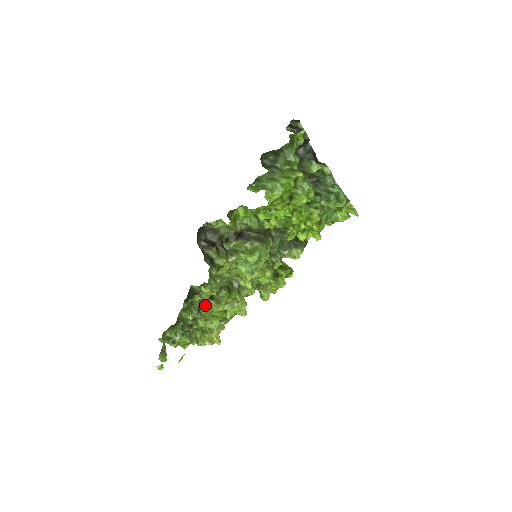
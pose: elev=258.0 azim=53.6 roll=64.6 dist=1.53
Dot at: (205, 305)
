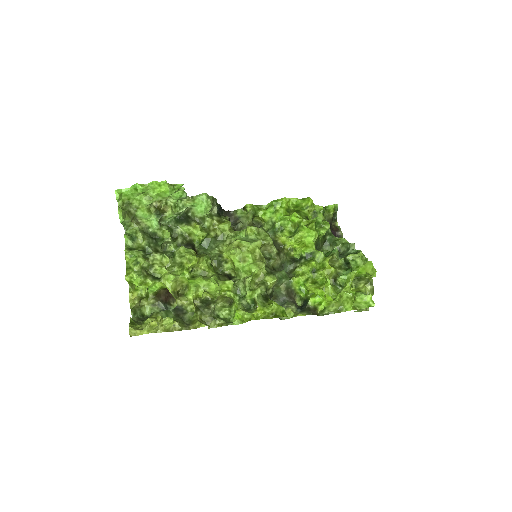
Dot at: (184, 249)
